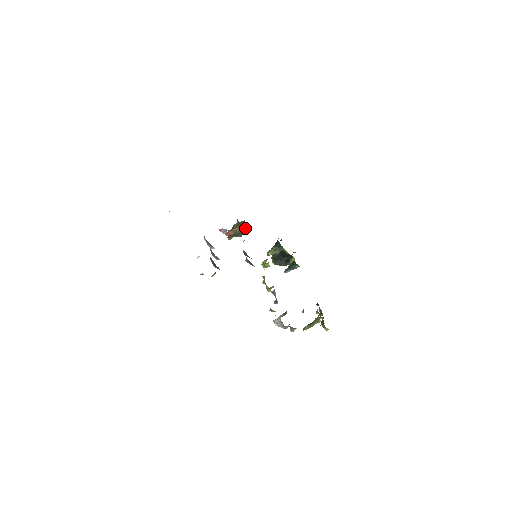
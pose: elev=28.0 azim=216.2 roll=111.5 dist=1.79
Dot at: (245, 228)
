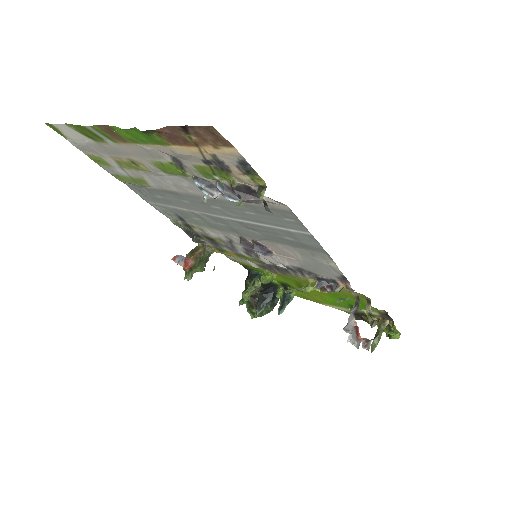
Dot at: (206, 251)
